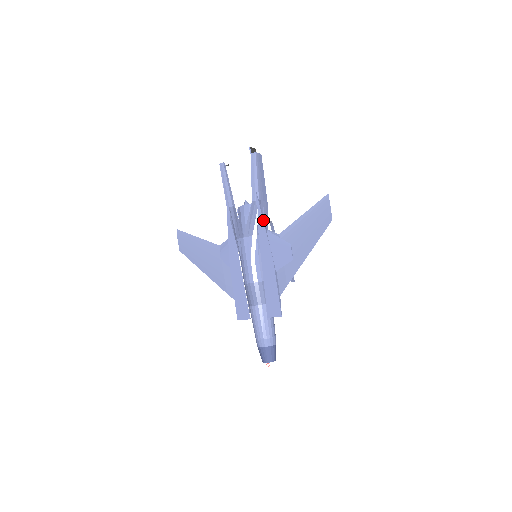
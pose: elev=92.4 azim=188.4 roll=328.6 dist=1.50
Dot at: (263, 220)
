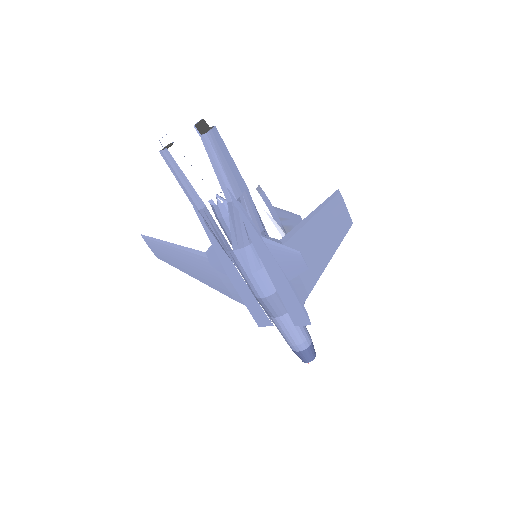
Dot at: (252, 225)
